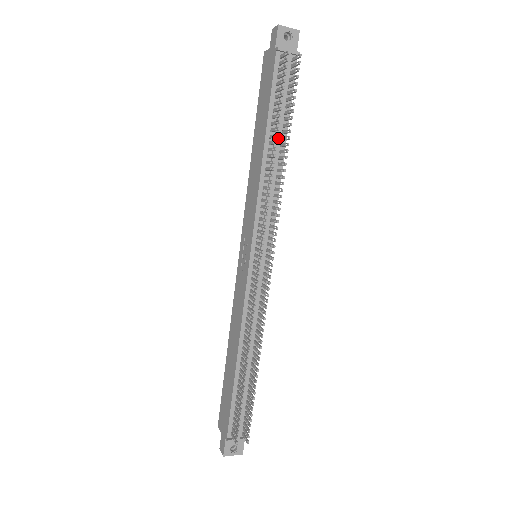
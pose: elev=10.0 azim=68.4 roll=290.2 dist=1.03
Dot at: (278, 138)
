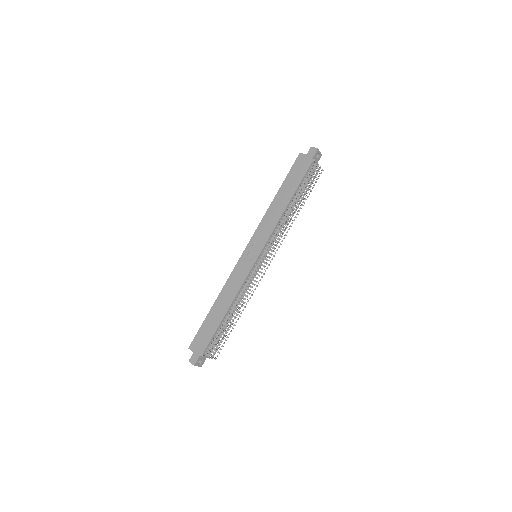
Dot at: (295, 202)
